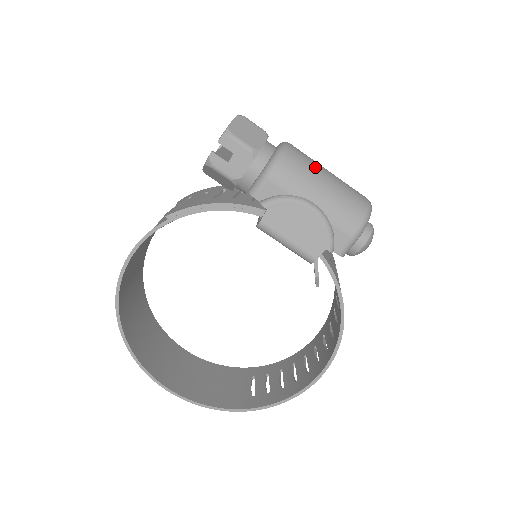
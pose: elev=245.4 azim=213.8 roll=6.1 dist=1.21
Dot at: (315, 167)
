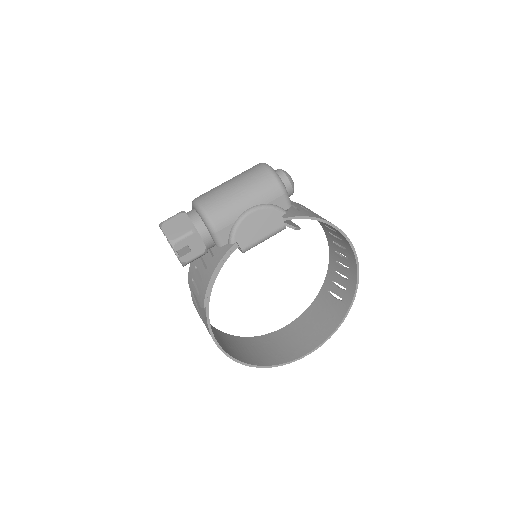
Dot at: (224, 193)
